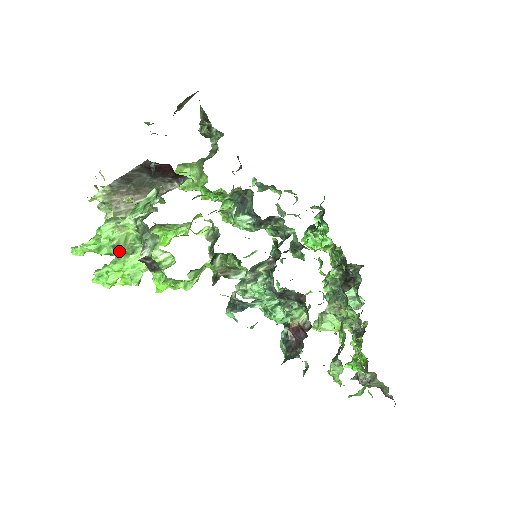
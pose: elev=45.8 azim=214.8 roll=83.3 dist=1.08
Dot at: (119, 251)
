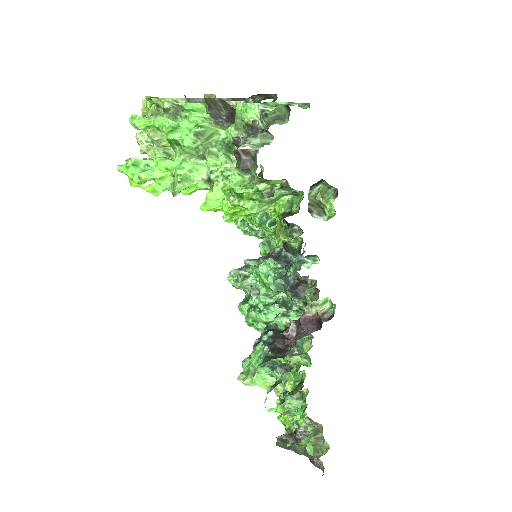
Dot at: (195, 143)
